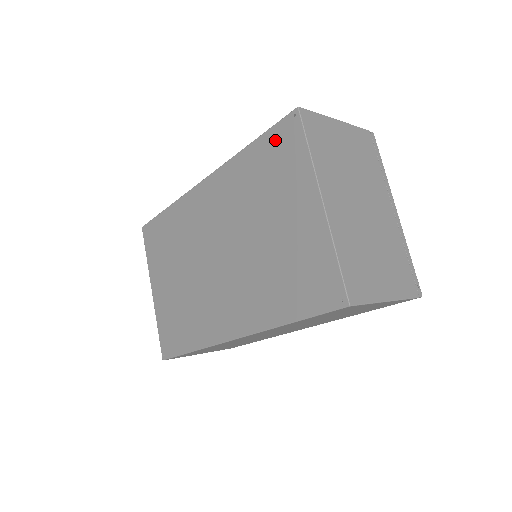
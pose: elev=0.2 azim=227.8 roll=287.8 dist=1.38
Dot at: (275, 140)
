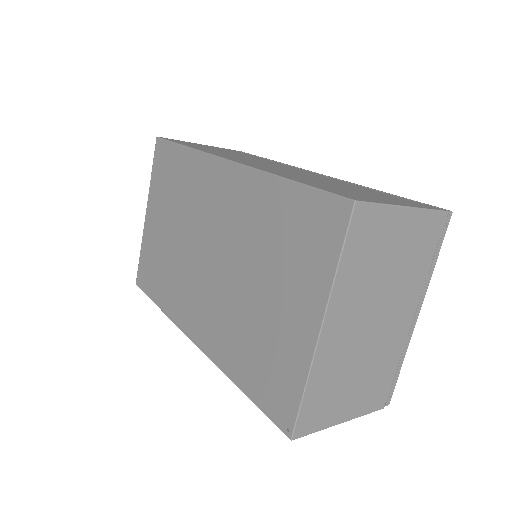
Dot at: (312, 209)
